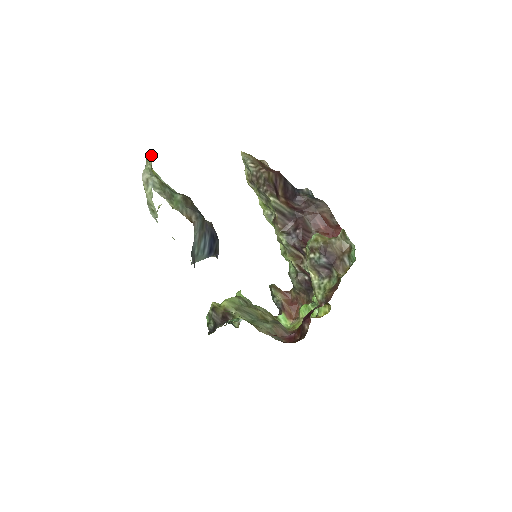
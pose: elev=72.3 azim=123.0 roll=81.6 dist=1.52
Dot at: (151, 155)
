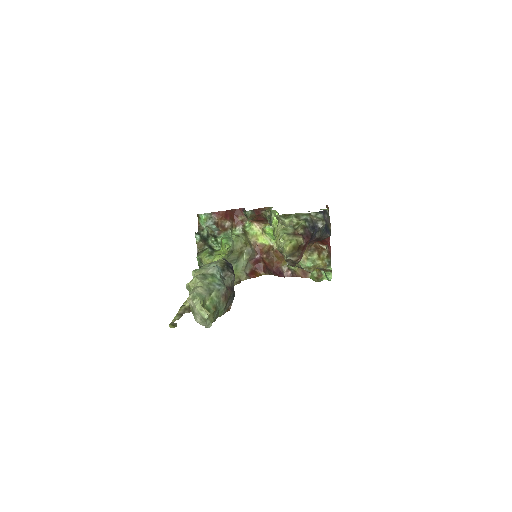
Dot at: occluded
